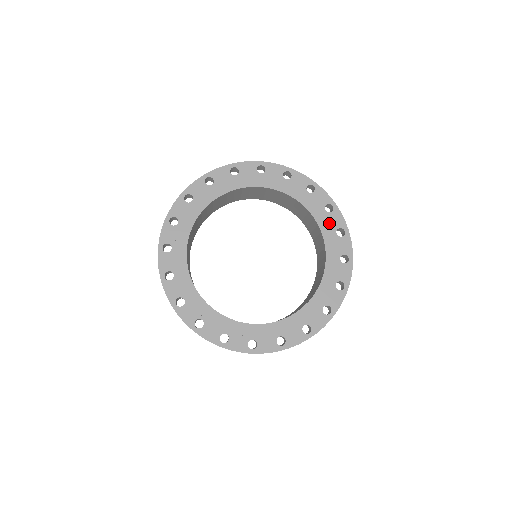
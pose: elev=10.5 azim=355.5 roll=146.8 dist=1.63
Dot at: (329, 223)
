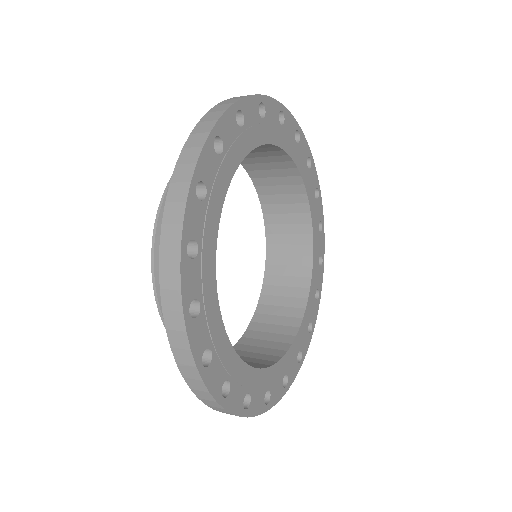
Dot at: (312, 308)
